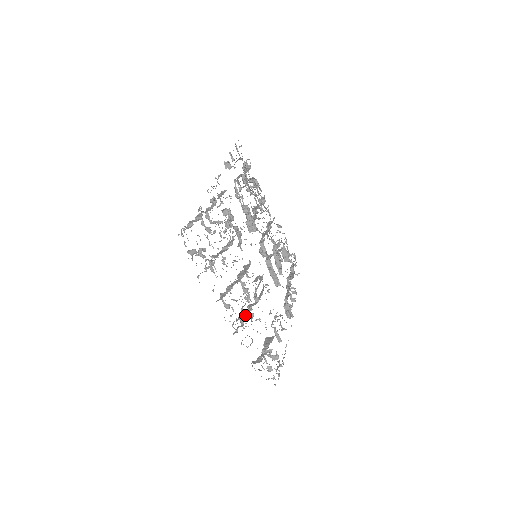
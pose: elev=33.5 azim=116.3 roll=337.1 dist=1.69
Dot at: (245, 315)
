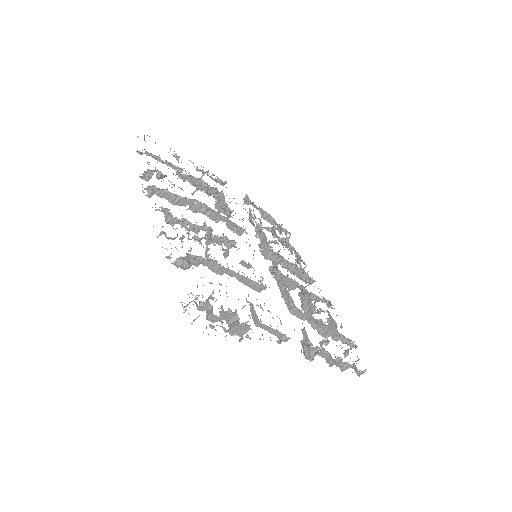
Dot at: occluded
